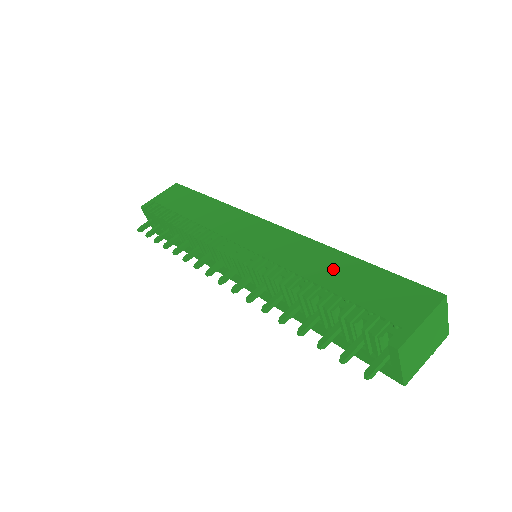
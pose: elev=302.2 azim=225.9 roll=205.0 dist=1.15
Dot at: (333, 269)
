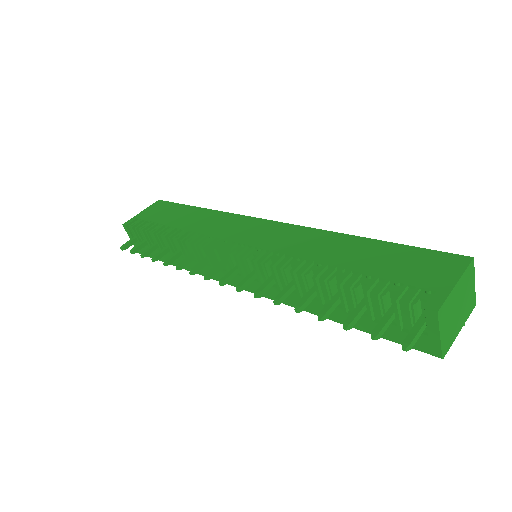
Dot at: (346, 251)
